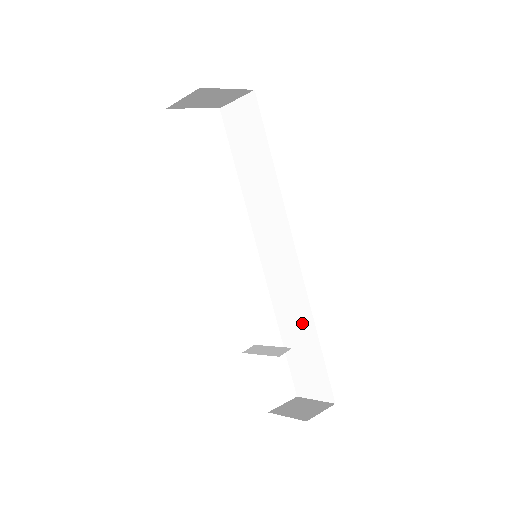
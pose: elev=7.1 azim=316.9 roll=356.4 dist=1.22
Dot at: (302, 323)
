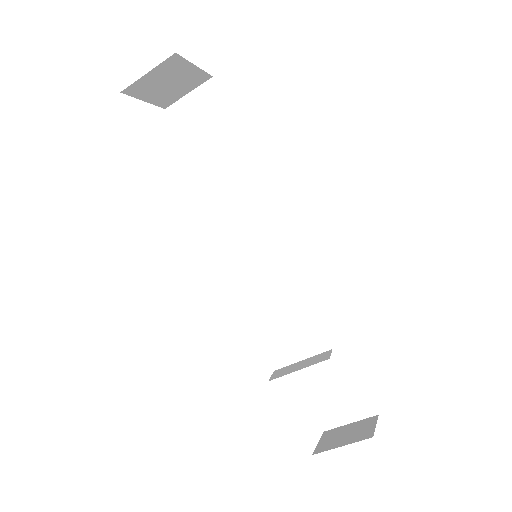
Dot at: (317, 330)
